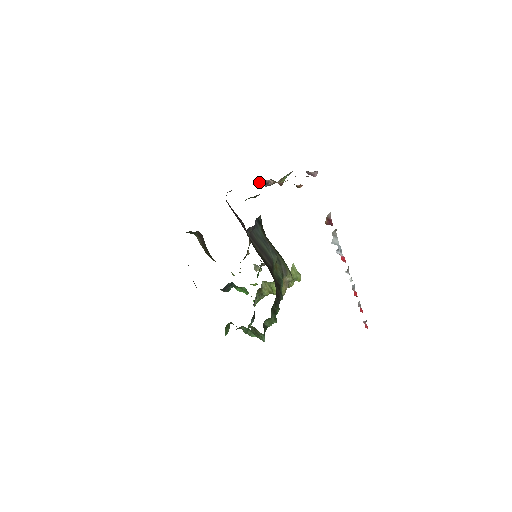
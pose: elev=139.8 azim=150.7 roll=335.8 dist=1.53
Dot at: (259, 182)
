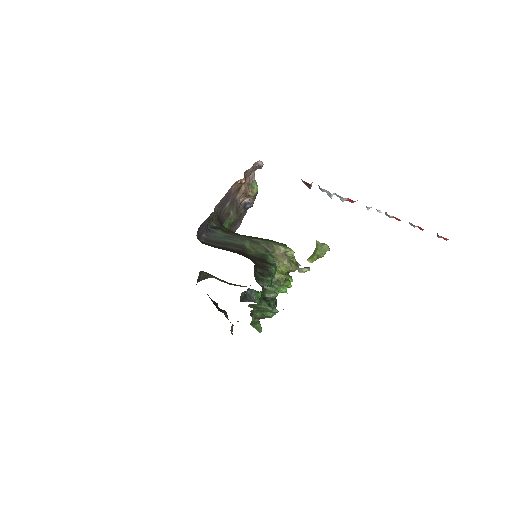
Dot at: (242, 207)
